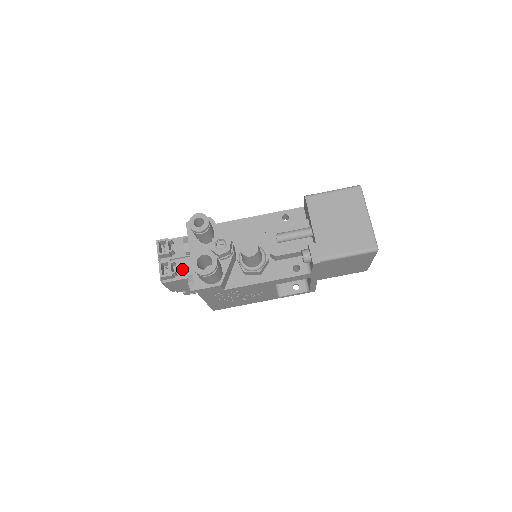
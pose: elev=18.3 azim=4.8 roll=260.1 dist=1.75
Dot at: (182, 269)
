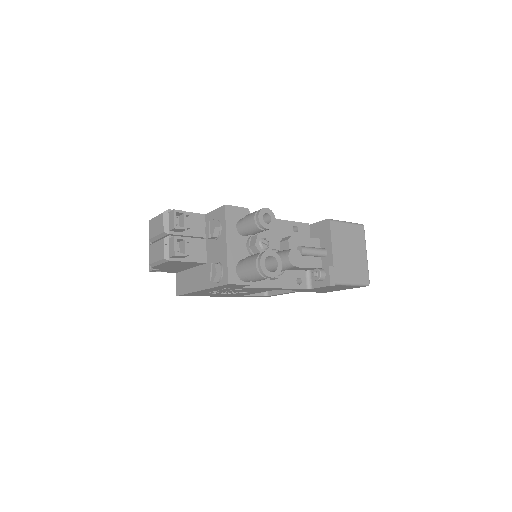
Dot at: (191, 250)
